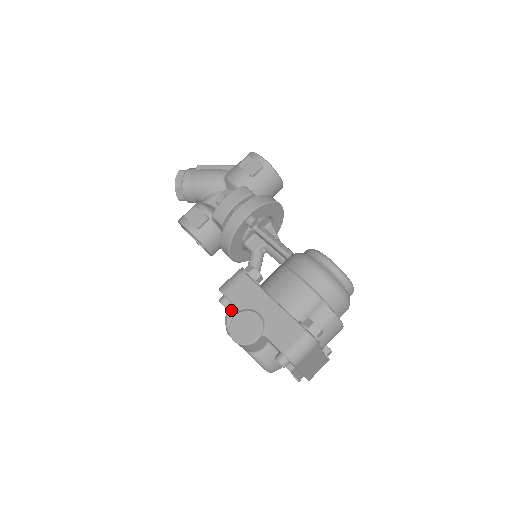
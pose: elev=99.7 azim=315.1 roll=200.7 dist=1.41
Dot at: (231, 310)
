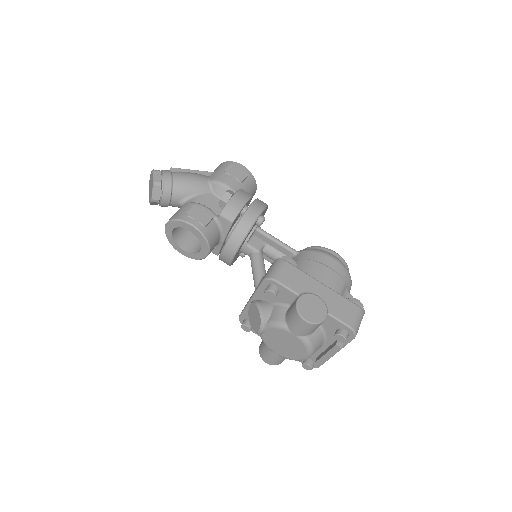
Dot at: (263, 303)
